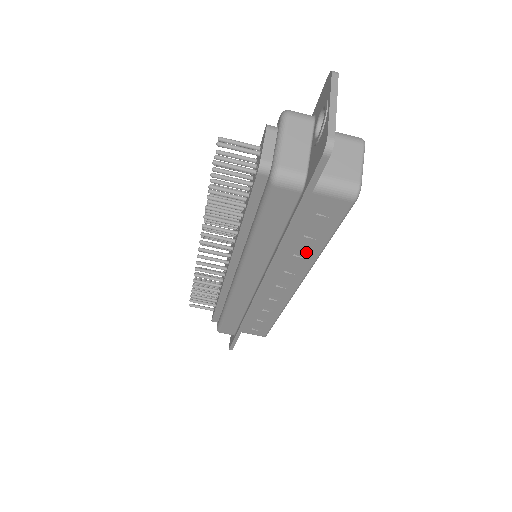
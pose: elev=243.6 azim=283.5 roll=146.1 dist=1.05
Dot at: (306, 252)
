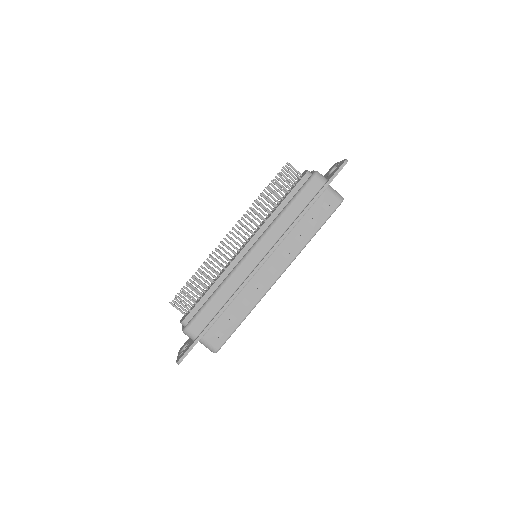
Dot at: (303, 237)
